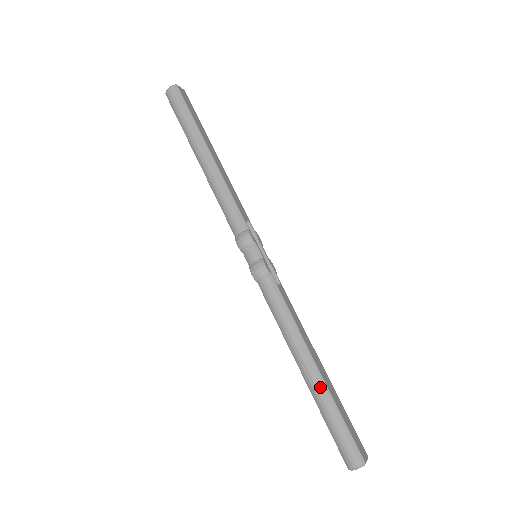
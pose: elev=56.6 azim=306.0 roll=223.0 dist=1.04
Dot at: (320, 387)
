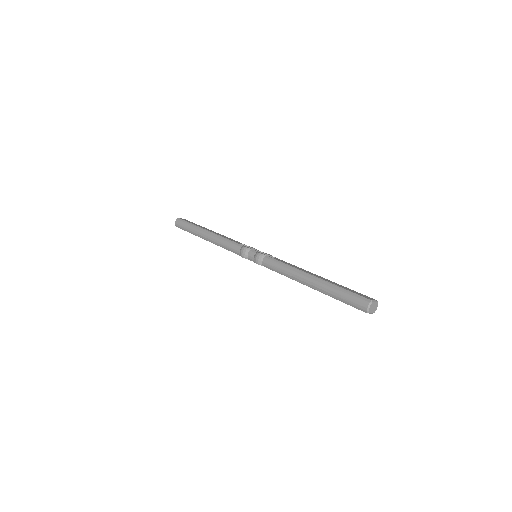
Dot at: (322, 284)
